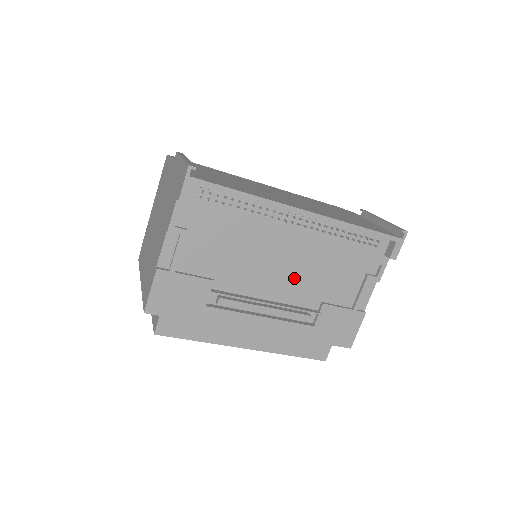
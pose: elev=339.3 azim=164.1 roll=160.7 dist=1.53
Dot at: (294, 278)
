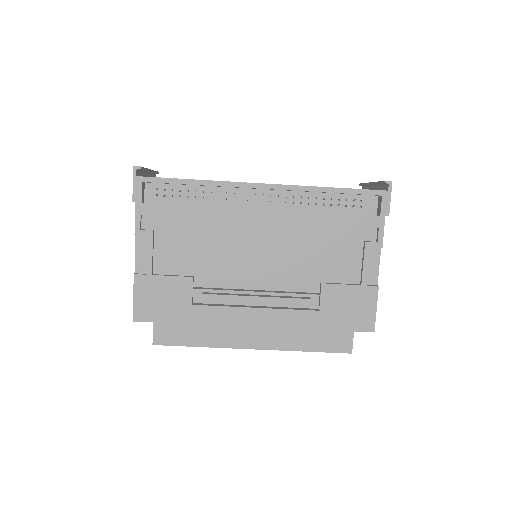
Dot at: (280, 261)
